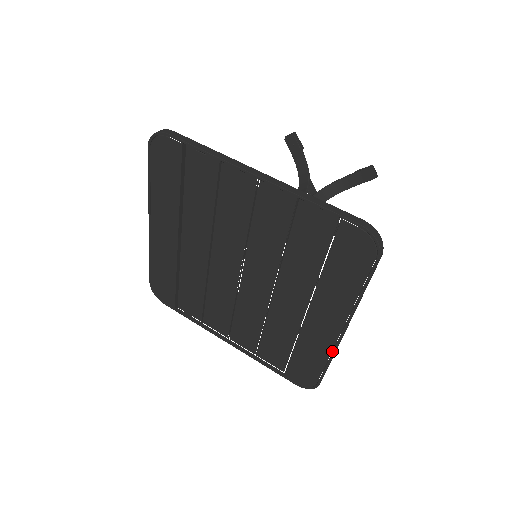
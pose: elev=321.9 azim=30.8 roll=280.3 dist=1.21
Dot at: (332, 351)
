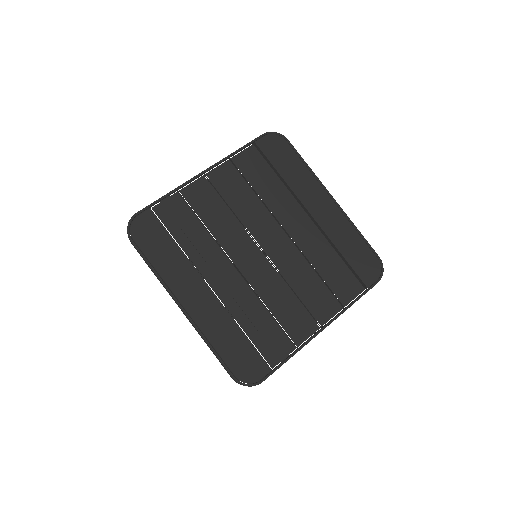
Dot at: (348, 220)
